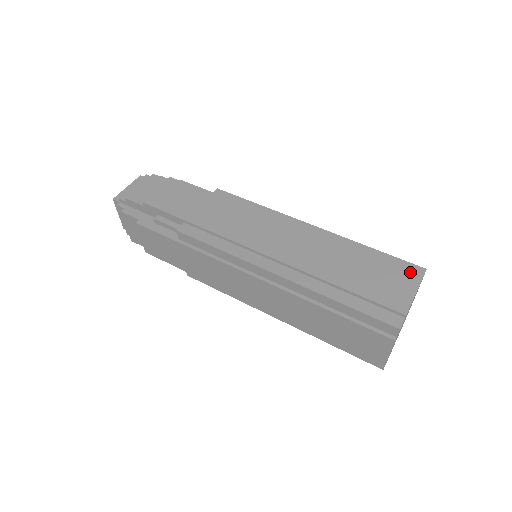
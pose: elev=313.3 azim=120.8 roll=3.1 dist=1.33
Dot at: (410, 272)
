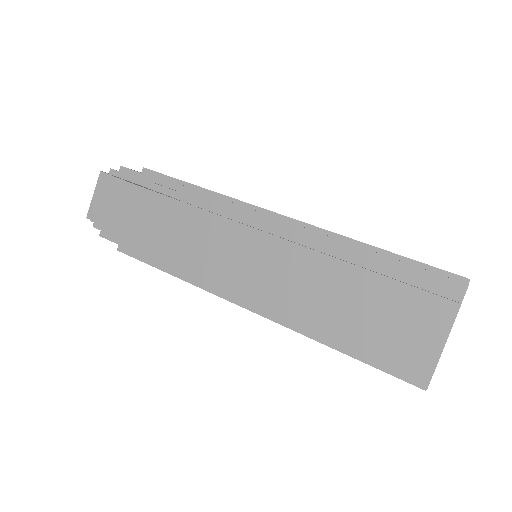
Dot at: occluded
